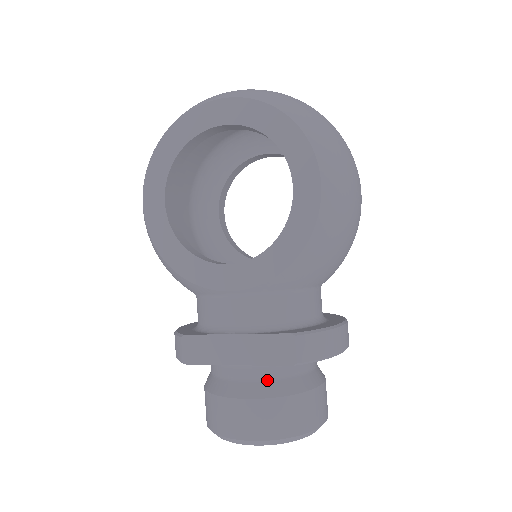
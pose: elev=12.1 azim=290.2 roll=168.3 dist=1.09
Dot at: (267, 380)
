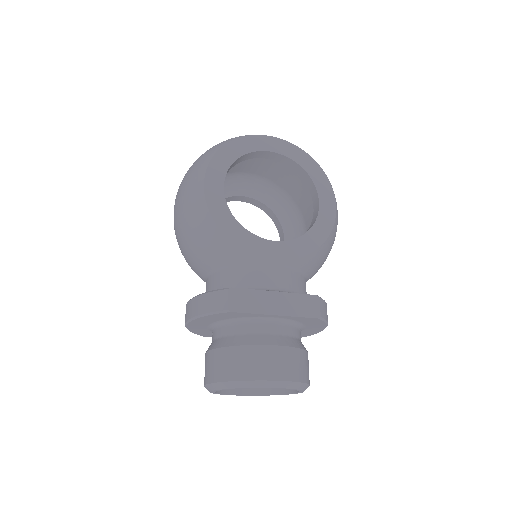
Dot at: (287, 335)
